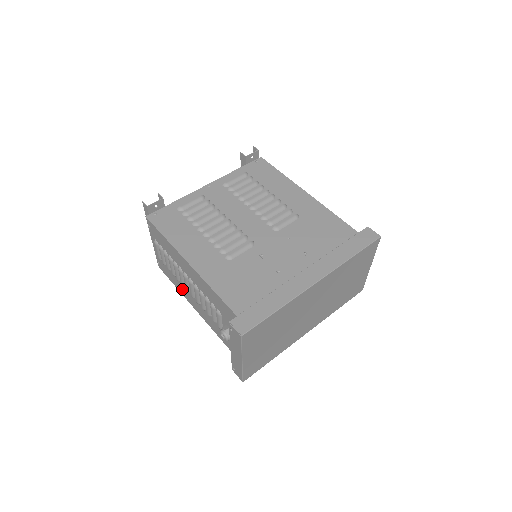
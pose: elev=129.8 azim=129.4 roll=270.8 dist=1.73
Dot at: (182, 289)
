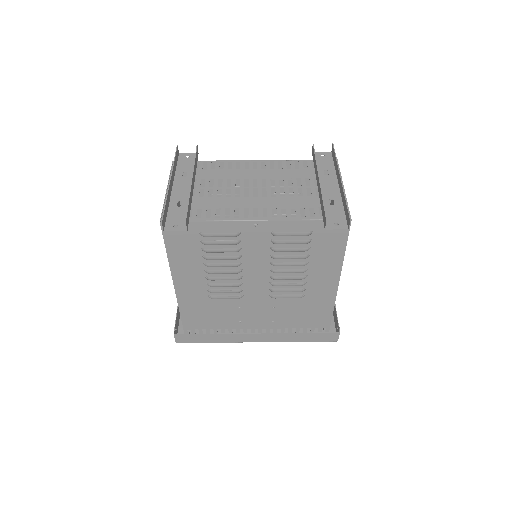
Dot at: occluded
